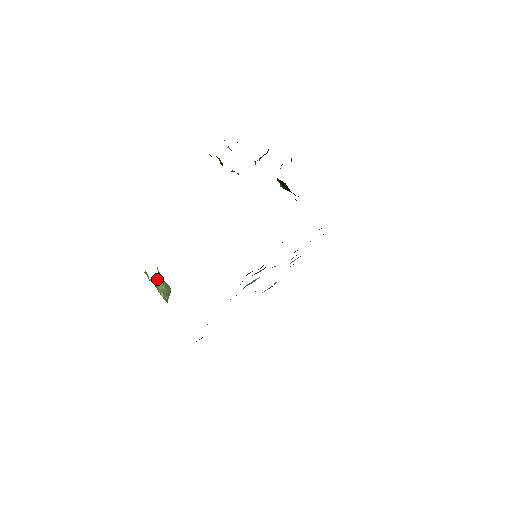
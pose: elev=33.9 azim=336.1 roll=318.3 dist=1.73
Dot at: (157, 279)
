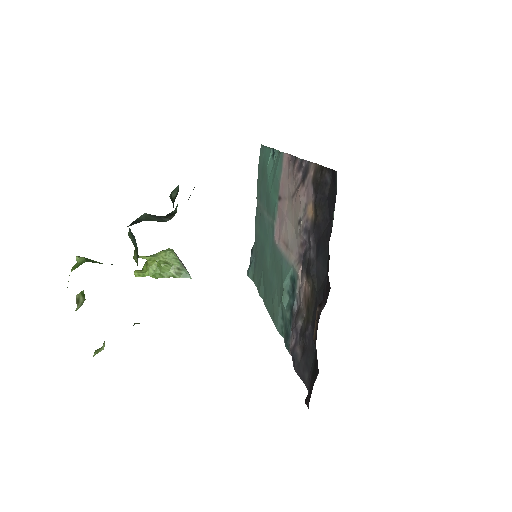
Dot at: (151, 264)
